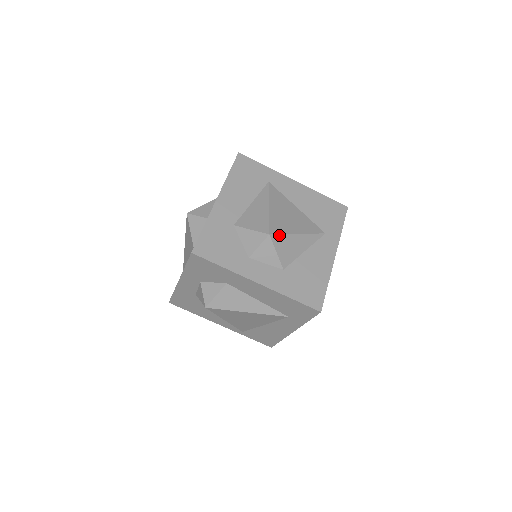
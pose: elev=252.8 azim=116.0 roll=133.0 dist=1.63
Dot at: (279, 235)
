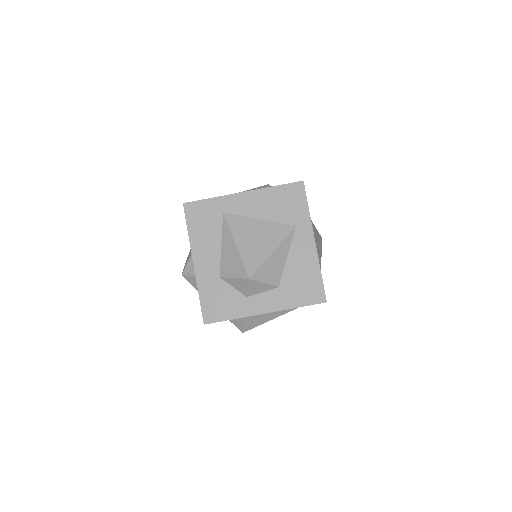
Dot at: (257, 270)
